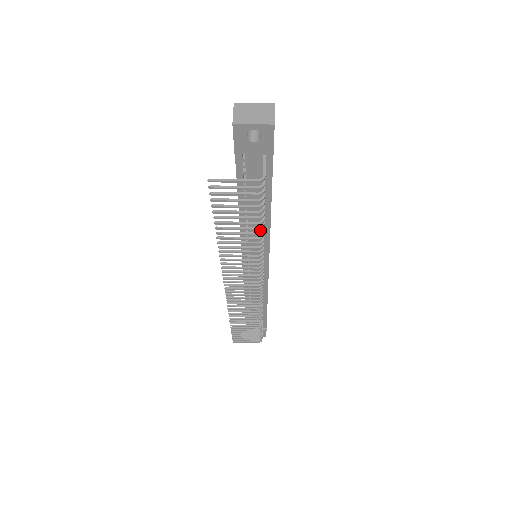
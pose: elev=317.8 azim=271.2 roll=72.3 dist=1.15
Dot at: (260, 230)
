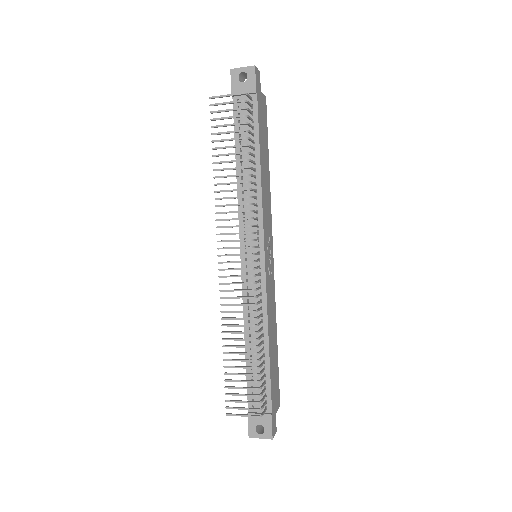
Dot at: occluded
